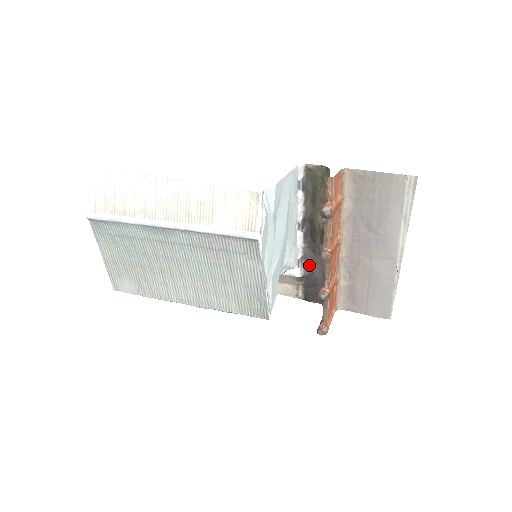
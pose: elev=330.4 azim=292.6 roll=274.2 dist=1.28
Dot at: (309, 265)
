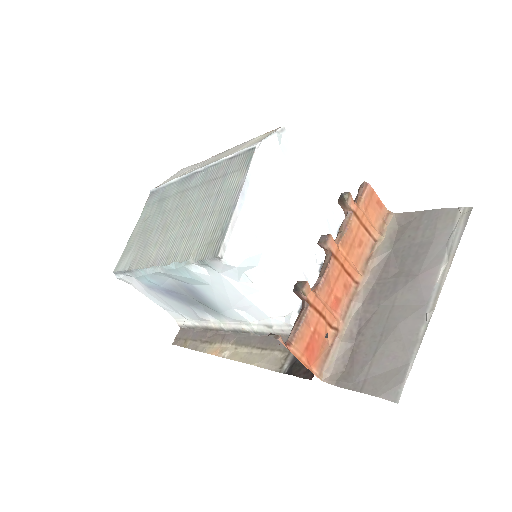
Dot at: occluded
